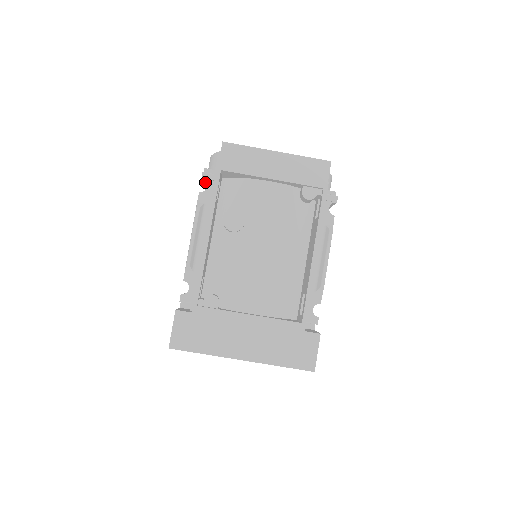
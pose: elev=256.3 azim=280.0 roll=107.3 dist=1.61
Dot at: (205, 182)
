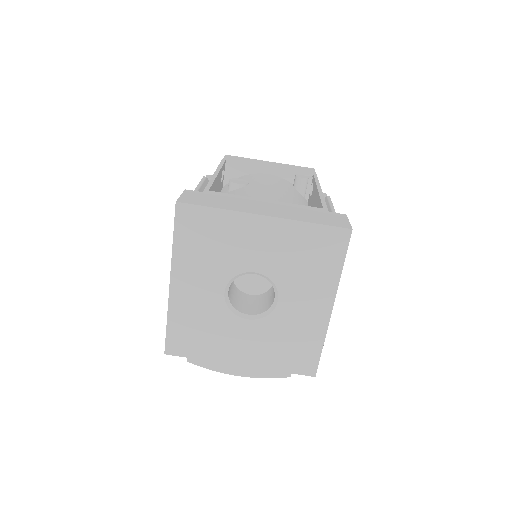
Dot at: occluded
